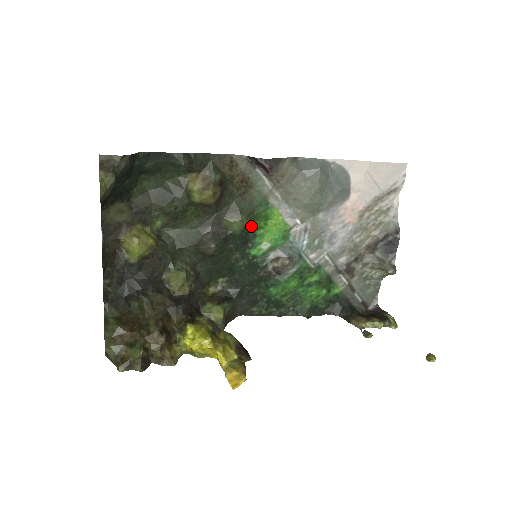
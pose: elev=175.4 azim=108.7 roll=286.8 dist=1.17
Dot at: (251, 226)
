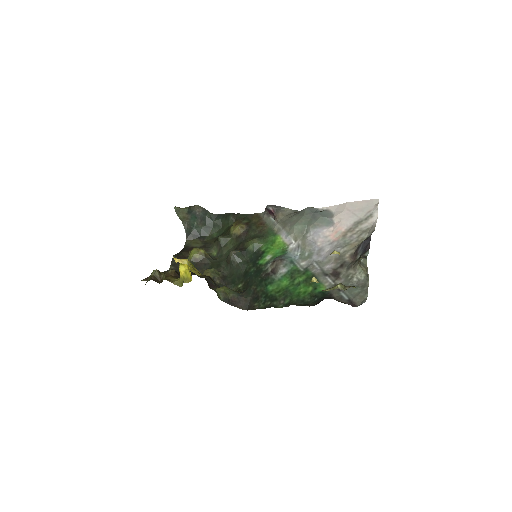
Dot at: (262, 247)
